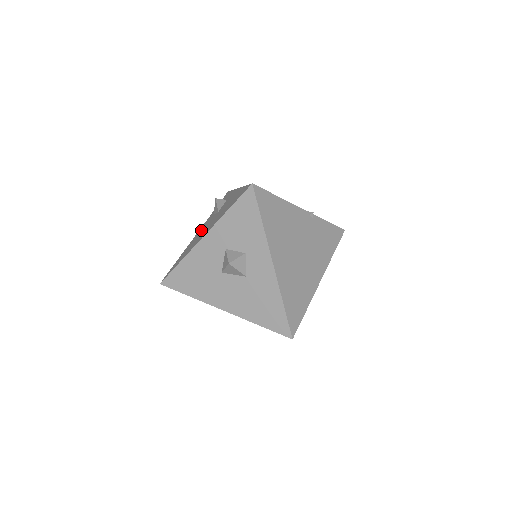
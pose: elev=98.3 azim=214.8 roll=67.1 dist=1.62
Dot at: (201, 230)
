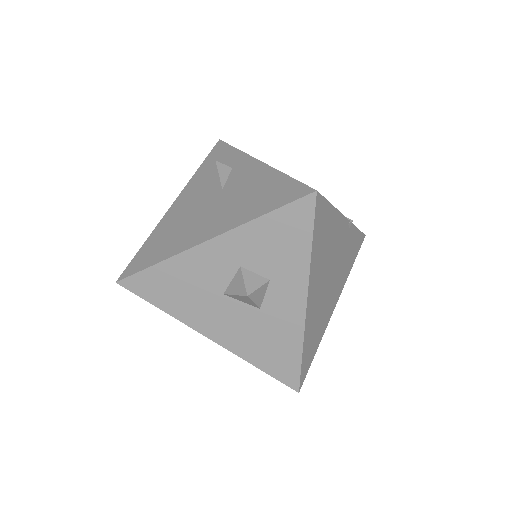
Dot at: (186, 205)
